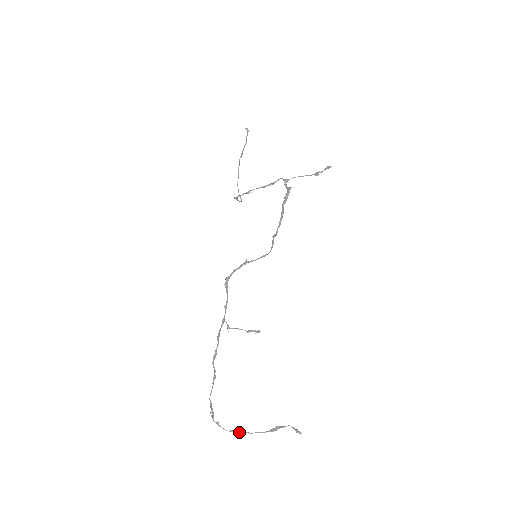
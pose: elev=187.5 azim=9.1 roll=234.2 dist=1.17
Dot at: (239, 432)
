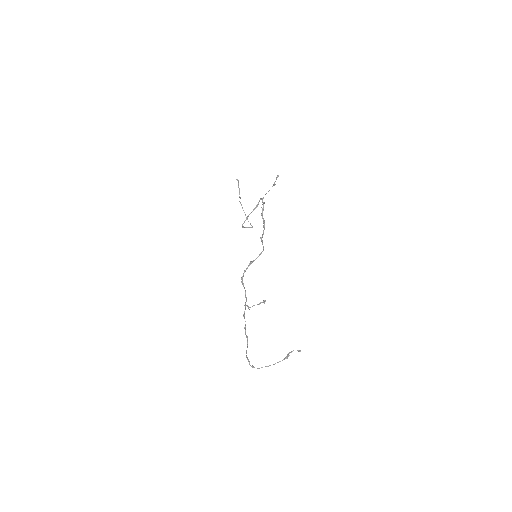
Dot at: occluded
